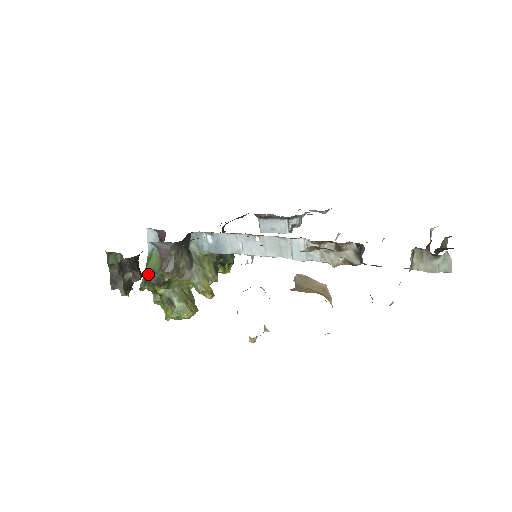
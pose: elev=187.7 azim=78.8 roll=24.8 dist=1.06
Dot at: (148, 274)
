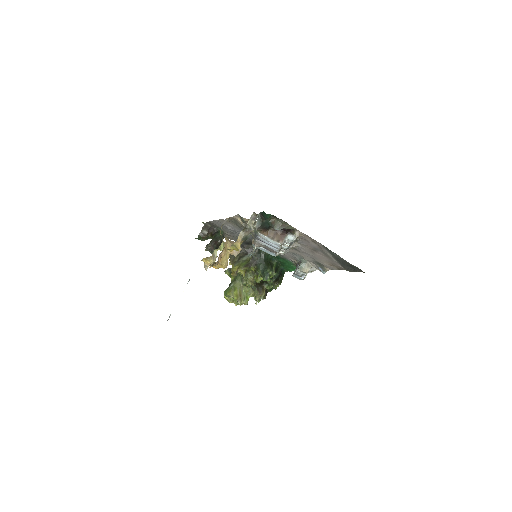
Dot at: occluded
